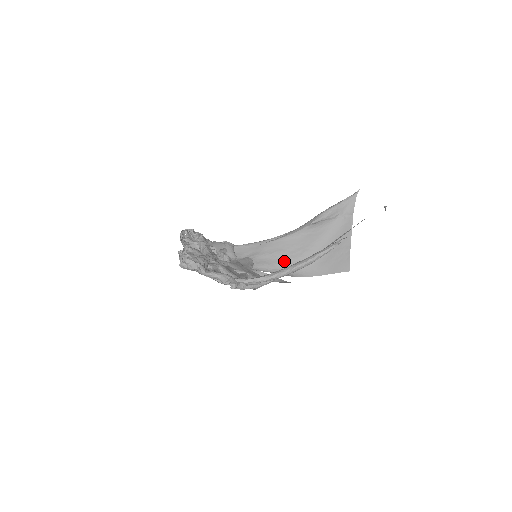
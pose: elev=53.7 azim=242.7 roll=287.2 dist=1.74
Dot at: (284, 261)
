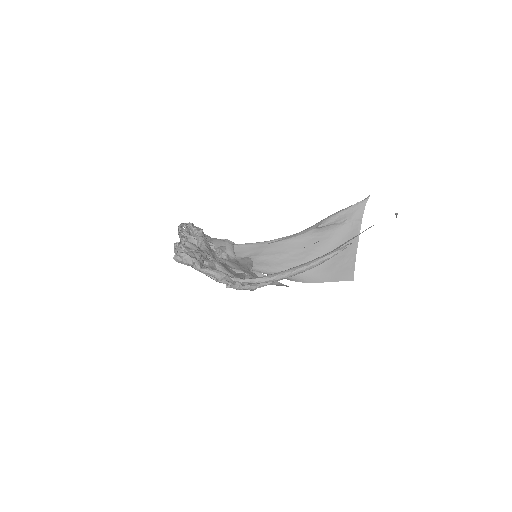
Dot at: (285, 264)
